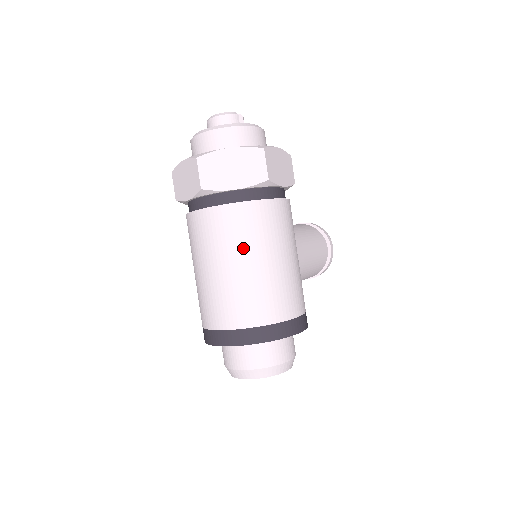
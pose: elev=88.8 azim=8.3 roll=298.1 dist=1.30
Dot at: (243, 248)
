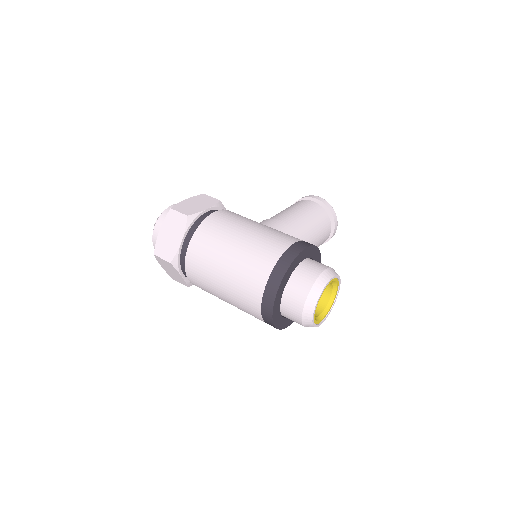
Dot at: (215, 258)
